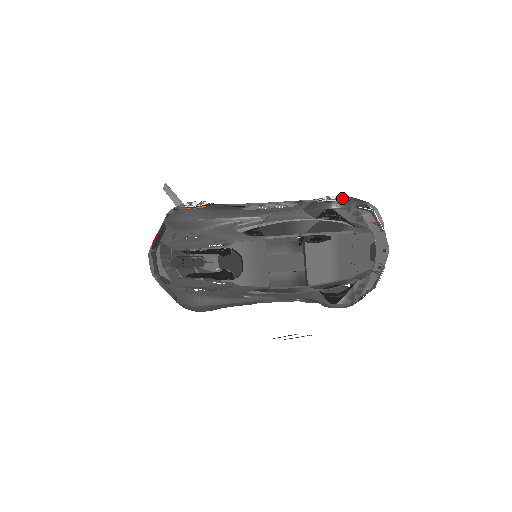
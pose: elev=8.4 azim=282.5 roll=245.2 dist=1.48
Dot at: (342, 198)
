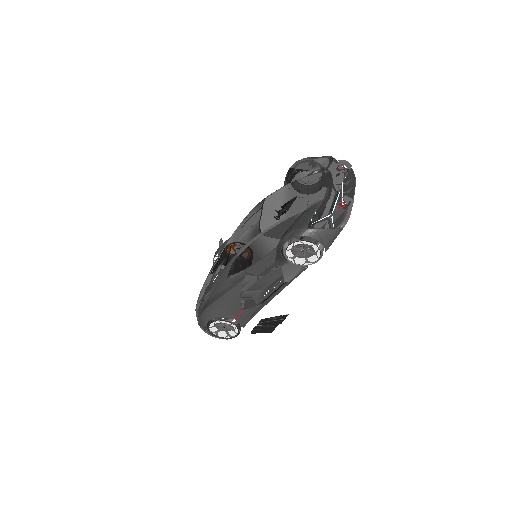
Dot at: occluded
